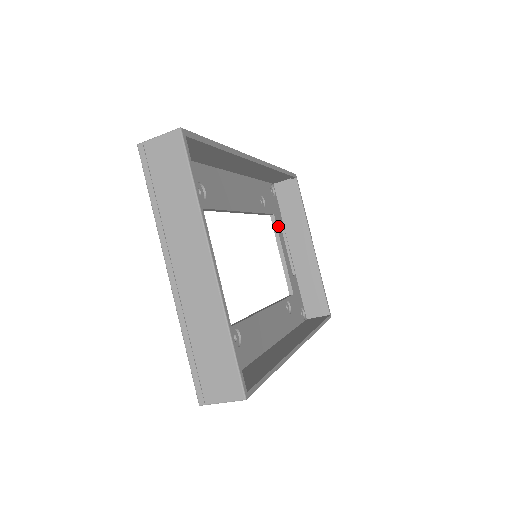
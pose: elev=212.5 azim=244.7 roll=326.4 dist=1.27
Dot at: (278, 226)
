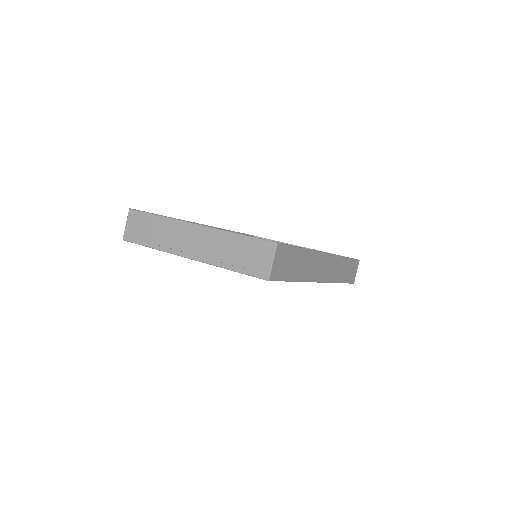
Dot at: occluded
